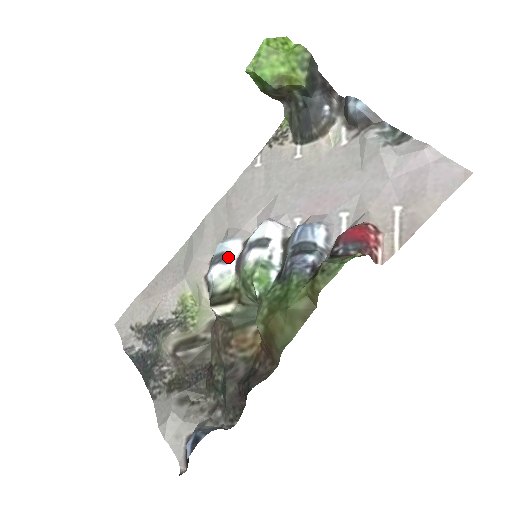
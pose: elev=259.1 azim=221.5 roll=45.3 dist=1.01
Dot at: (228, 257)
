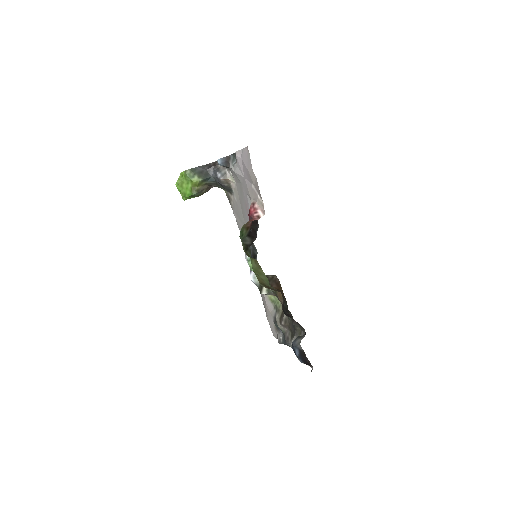
Dot at: occluded
